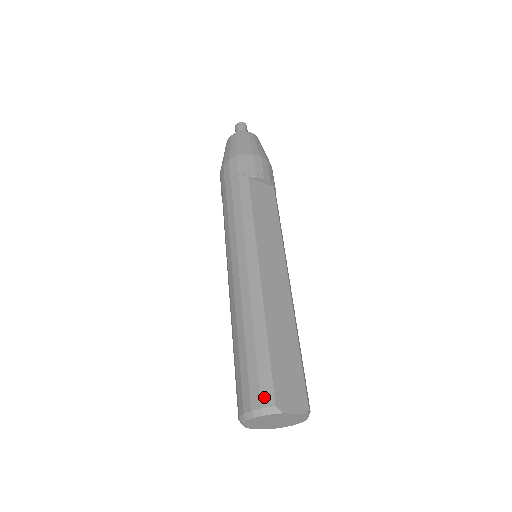
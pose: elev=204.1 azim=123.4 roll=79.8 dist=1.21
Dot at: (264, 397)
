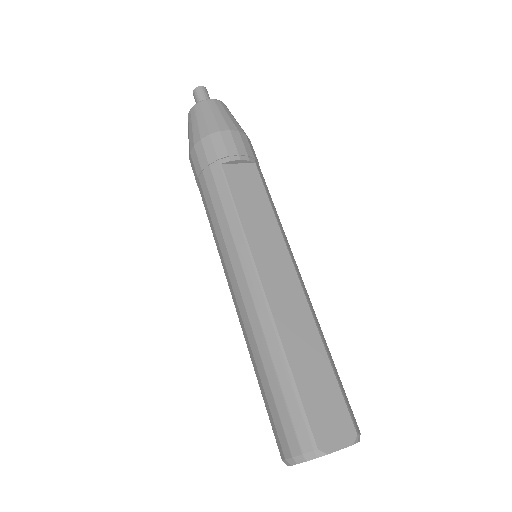
Dot at: (302, 440)
